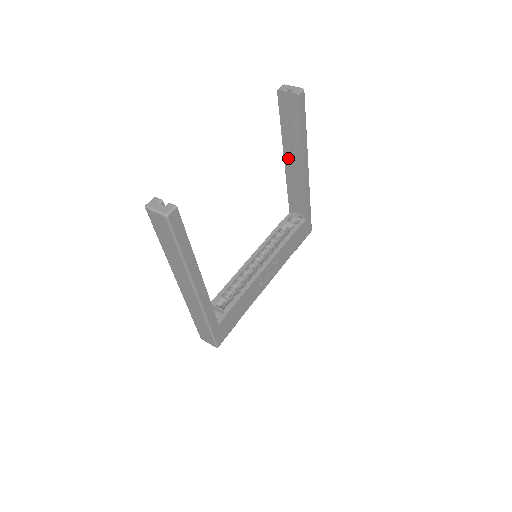
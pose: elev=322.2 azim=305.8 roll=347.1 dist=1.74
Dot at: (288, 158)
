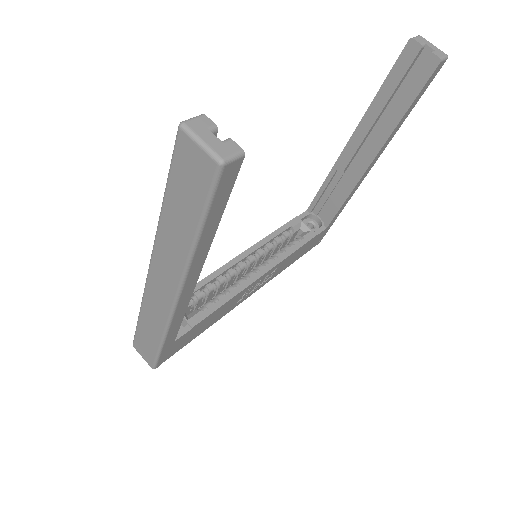
Dot at: (356, 142)
